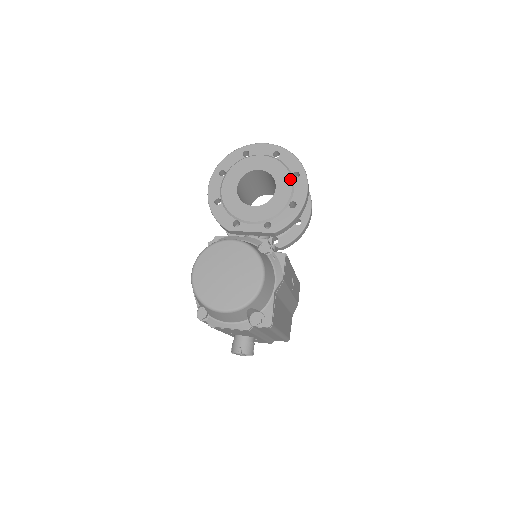
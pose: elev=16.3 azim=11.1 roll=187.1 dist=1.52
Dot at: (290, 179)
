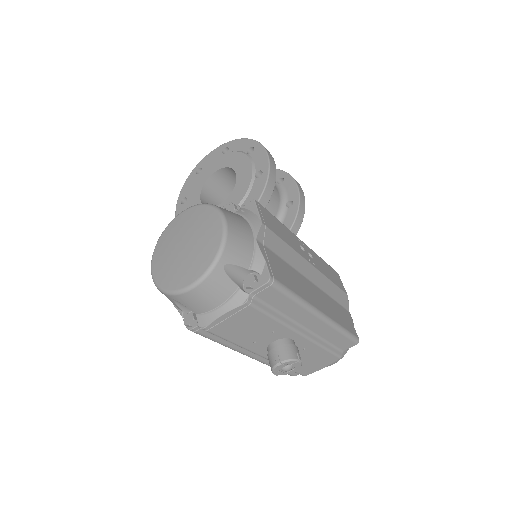
Dot at: (246, 157)
